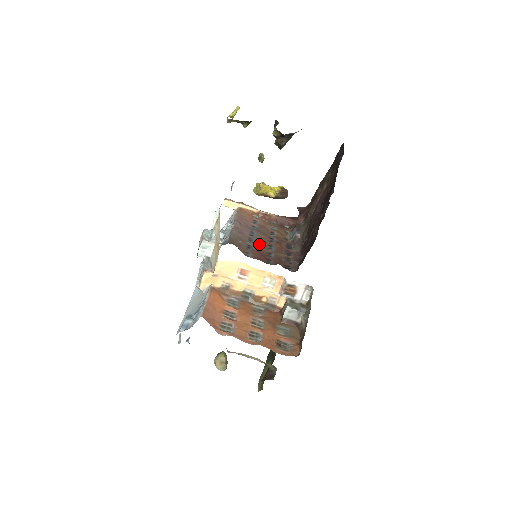
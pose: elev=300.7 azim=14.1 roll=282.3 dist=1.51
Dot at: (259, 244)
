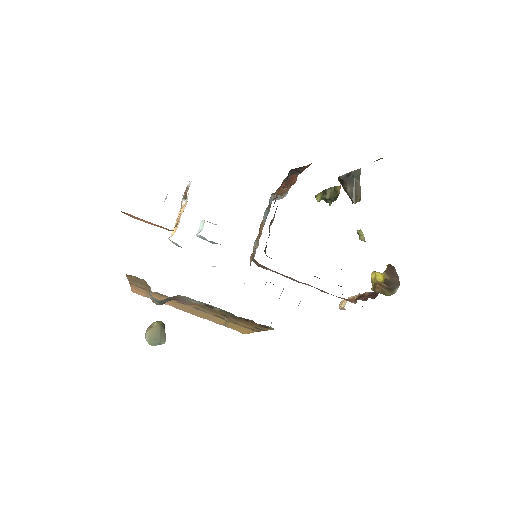
Dot at: occluded
